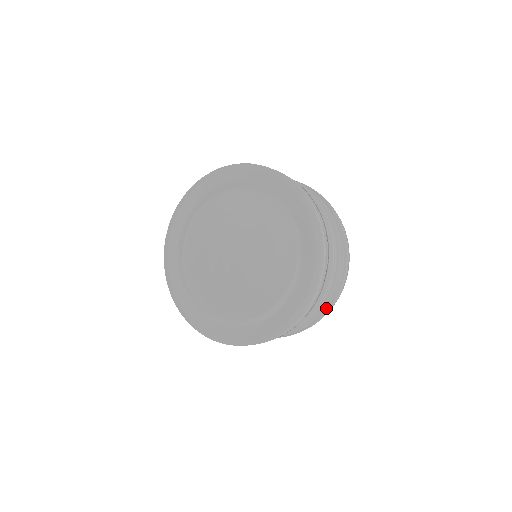
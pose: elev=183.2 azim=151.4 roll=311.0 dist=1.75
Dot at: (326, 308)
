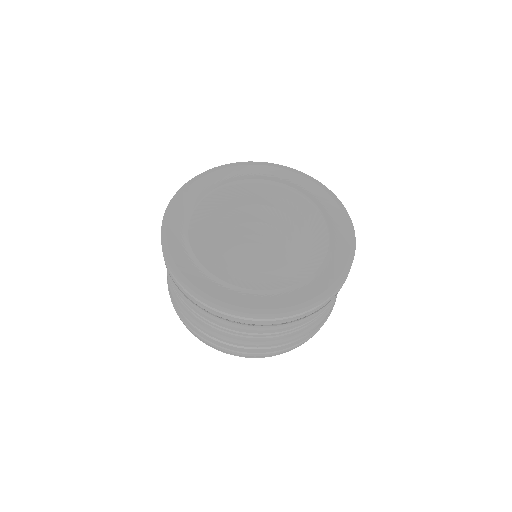
Dot at: (329, 311)
